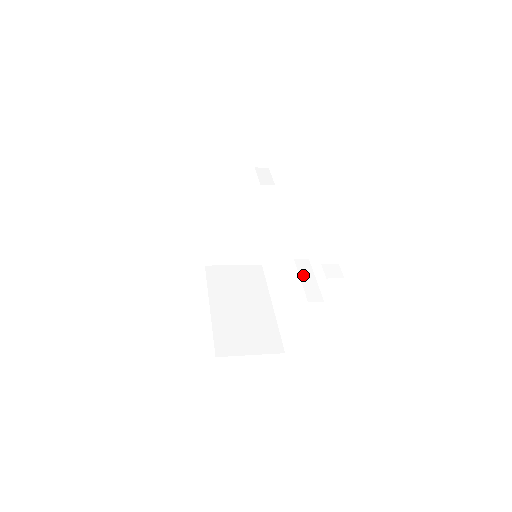
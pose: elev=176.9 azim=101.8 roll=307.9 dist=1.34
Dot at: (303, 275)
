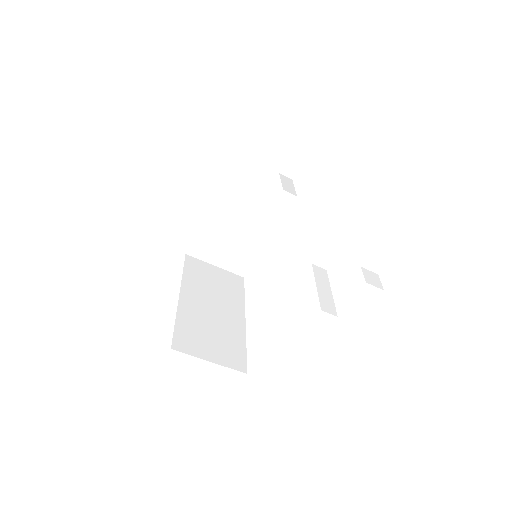
Dot at: (319, 282)
